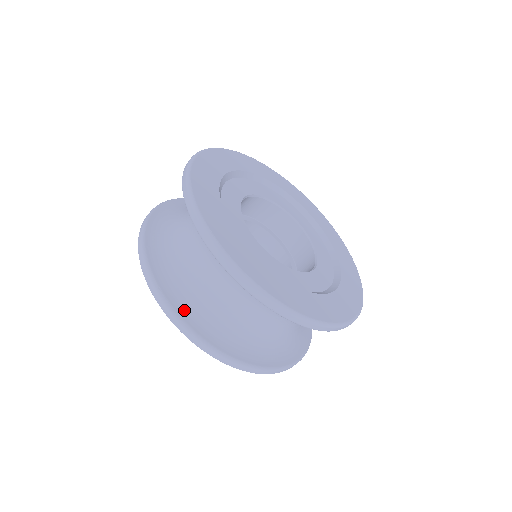
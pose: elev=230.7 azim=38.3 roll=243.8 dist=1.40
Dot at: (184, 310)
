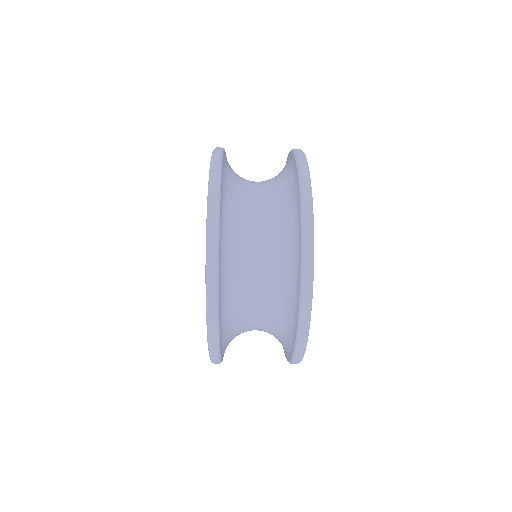
Dot at: (223, 349)
